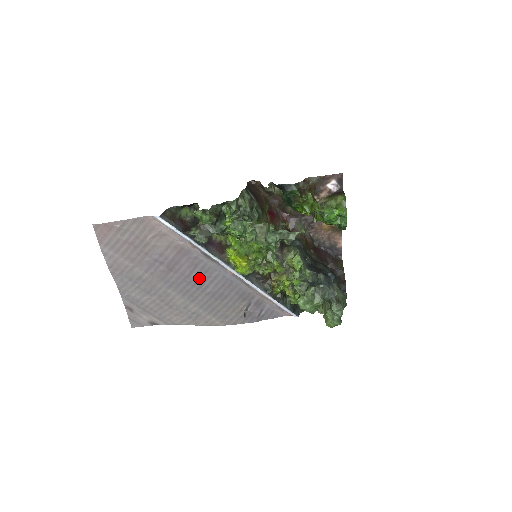
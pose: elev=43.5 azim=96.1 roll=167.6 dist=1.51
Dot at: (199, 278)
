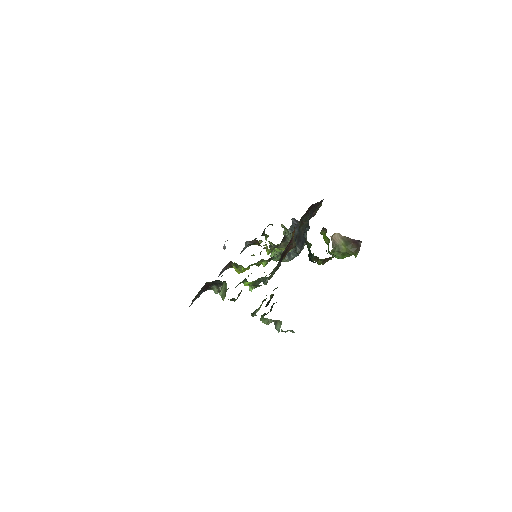
Dot at: occluded
